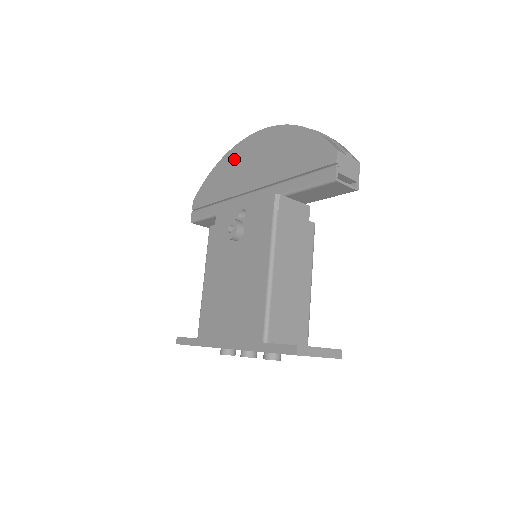
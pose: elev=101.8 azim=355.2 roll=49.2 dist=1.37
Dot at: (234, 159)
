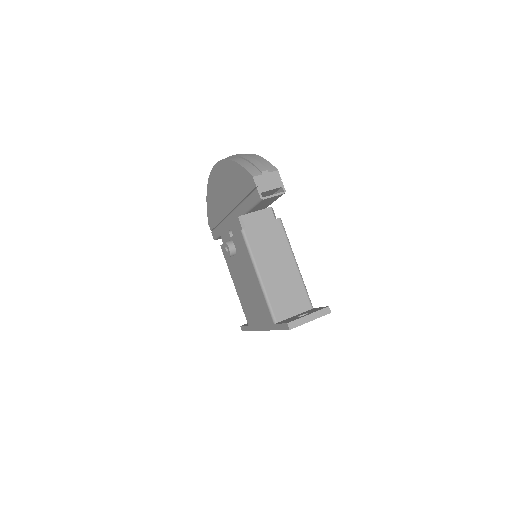
Dot at: (212, 189)
